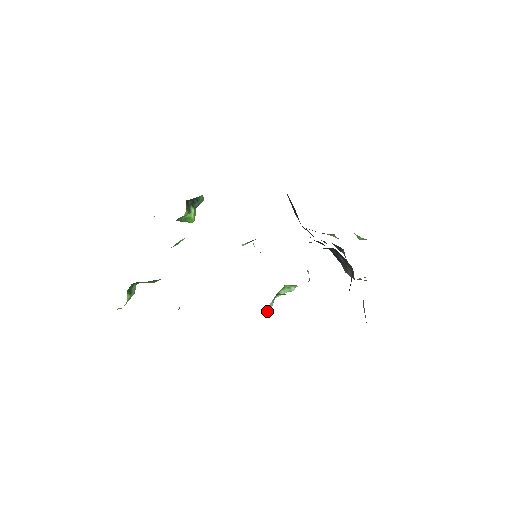
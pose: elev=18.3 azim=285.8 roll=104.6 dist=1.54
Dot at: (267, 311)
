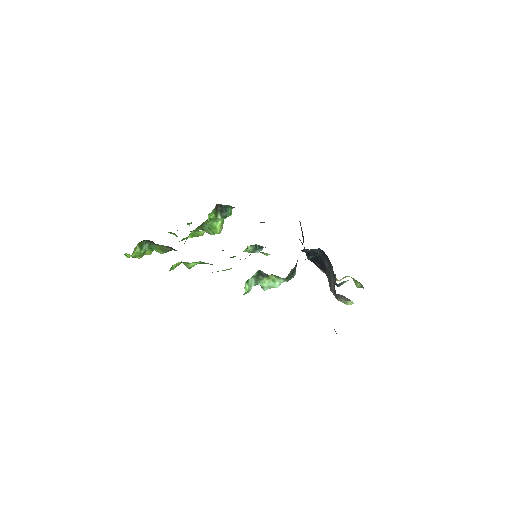
Dot at: (246, 285)
